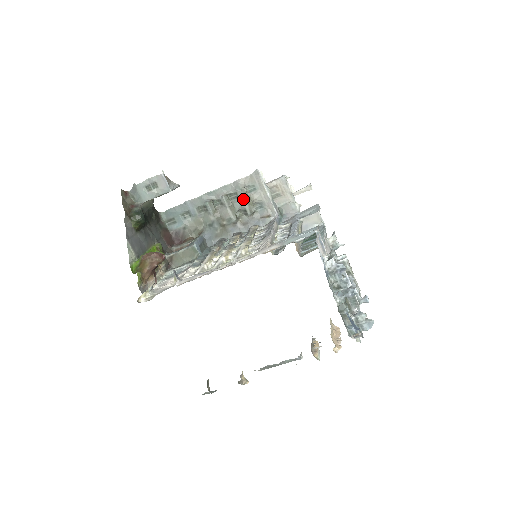
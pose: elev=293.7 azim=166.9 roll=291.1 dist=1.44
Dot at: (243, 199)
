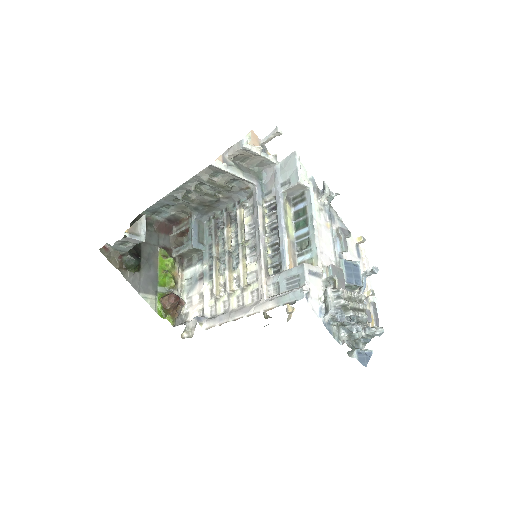
Dot at: (213, 187)
